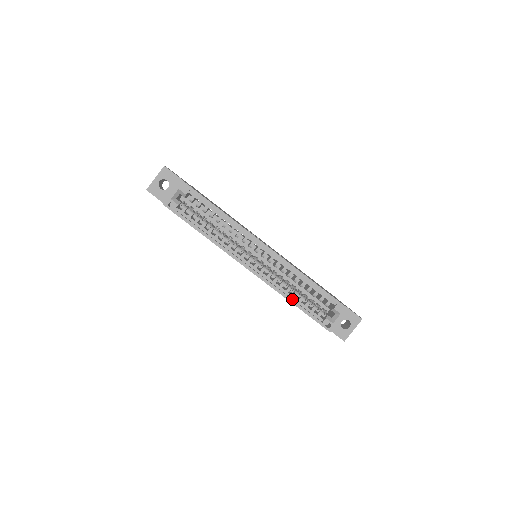
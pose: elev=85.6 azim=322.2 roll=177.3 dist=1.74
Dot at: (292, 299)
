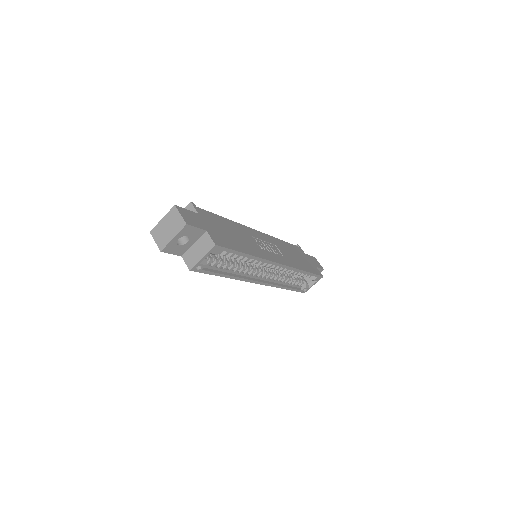
Dot at: (286, 286)
